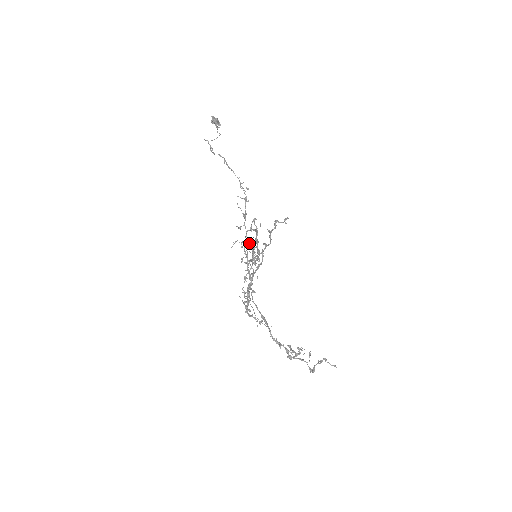
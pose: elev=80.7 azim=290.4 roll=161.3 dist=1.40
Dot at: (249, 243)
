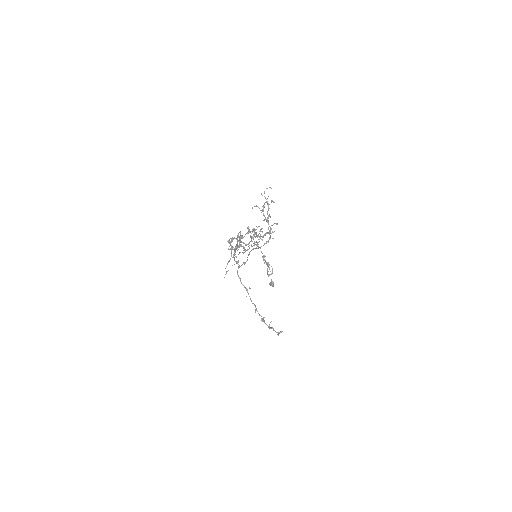
Dot at: occluded
